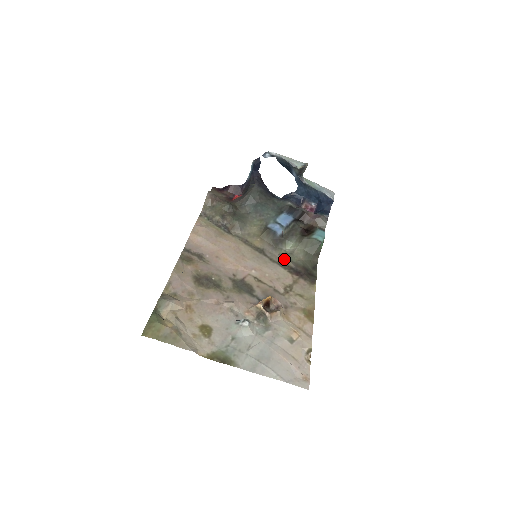
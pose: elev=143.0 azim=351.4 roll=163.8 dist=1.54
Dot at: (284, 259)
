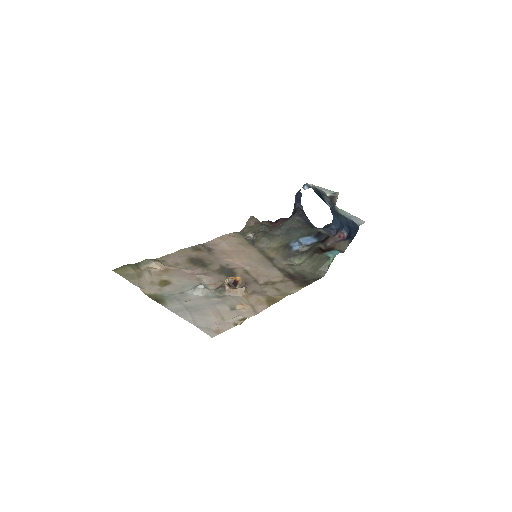
Dot at: (287, 267)
